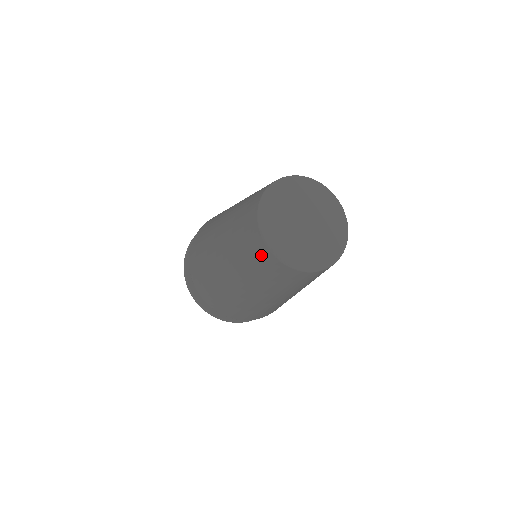
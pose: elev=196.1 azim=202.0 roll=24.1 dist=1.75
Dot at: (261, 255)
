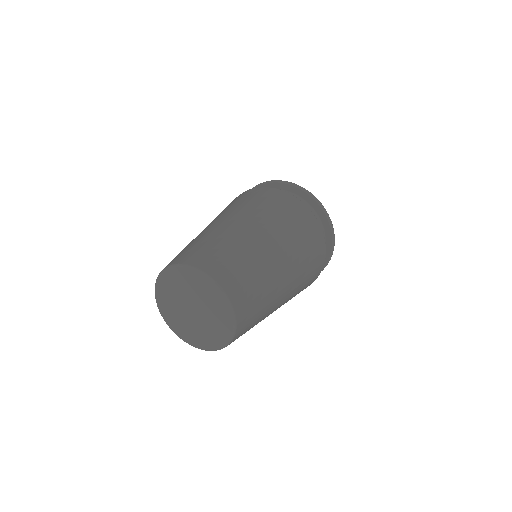
Dot at: occluded
